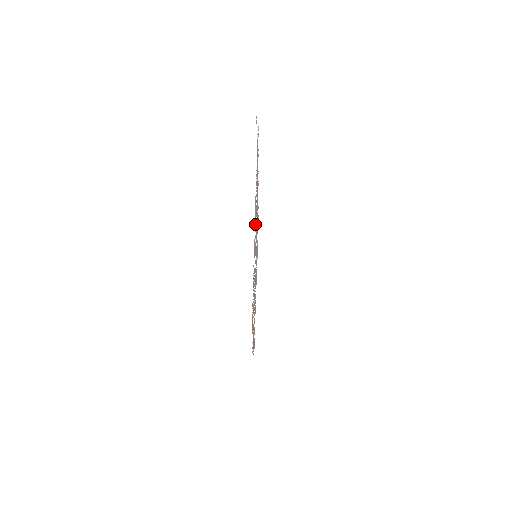
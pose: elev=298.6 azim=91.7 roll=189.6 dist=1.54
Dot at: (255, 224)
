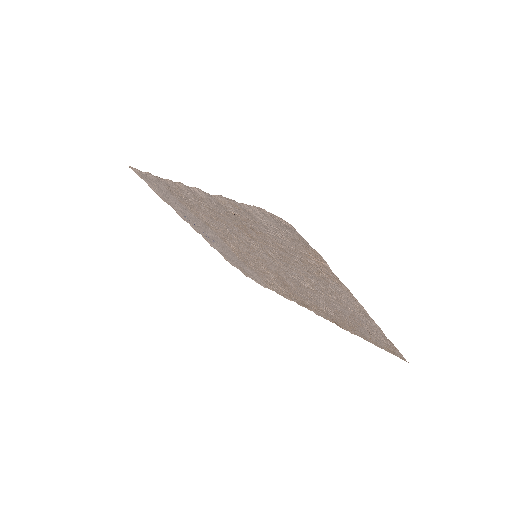
Dot at: (322, 287)
